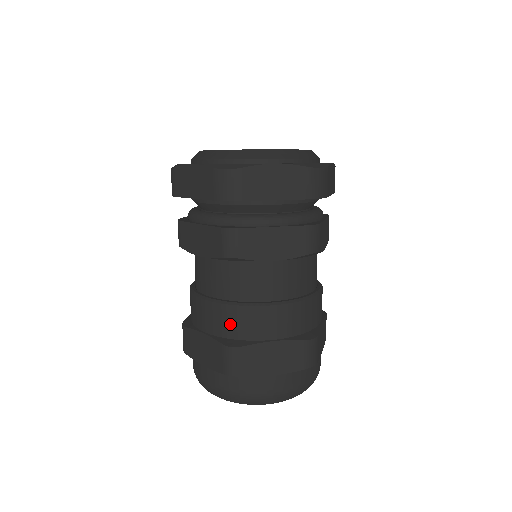
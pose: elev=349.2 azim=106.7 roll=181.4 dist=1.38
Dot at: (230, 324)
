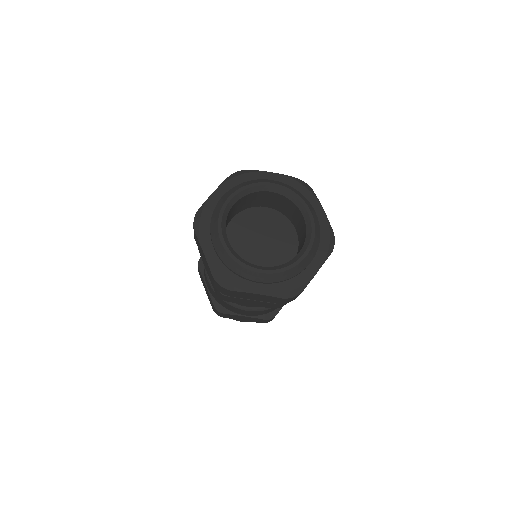
Dot at: occluded
